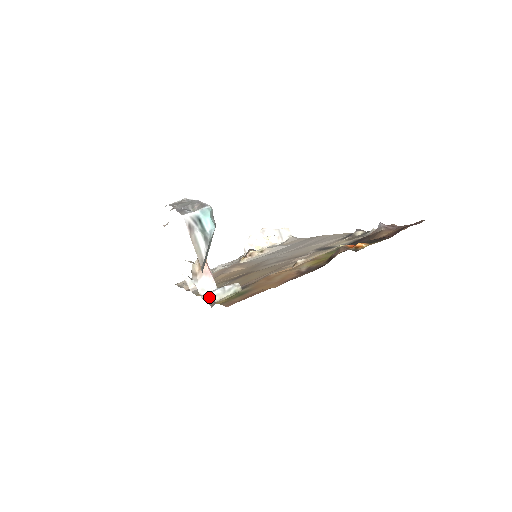
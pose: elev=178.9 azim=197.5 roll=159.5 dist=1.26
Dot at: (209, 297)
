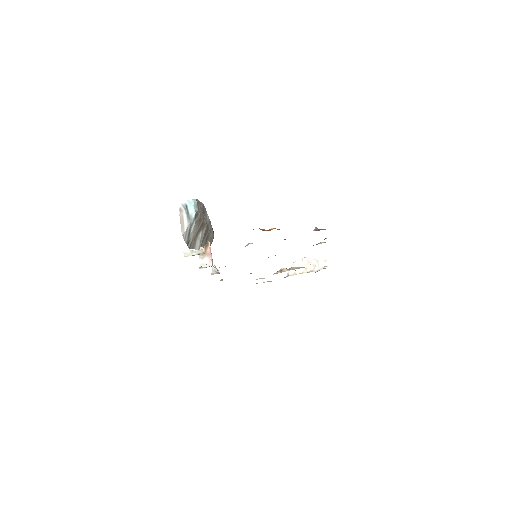
Dot at: occluded
